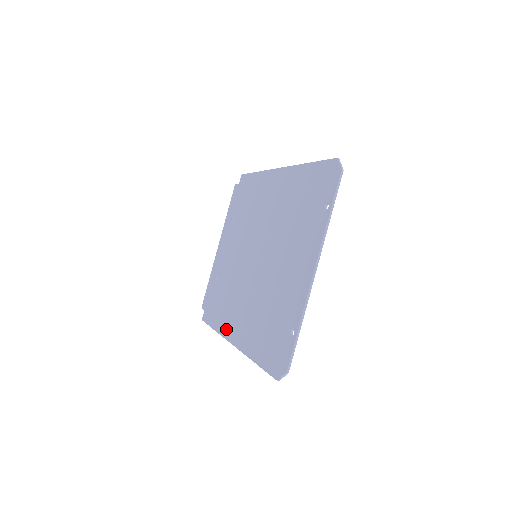
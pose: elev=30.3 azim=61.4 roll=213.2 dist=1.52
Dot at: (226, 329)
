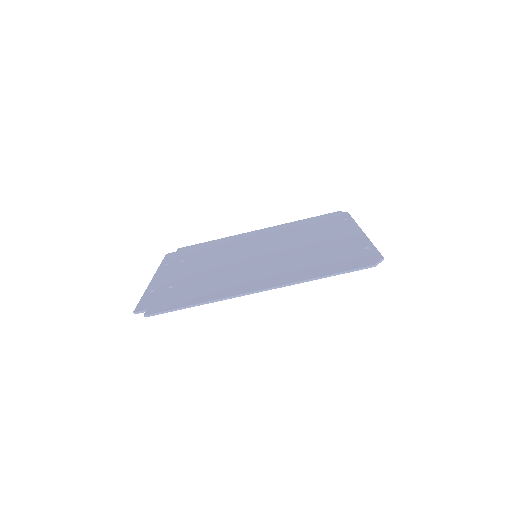
Dot at: (232, 291)
